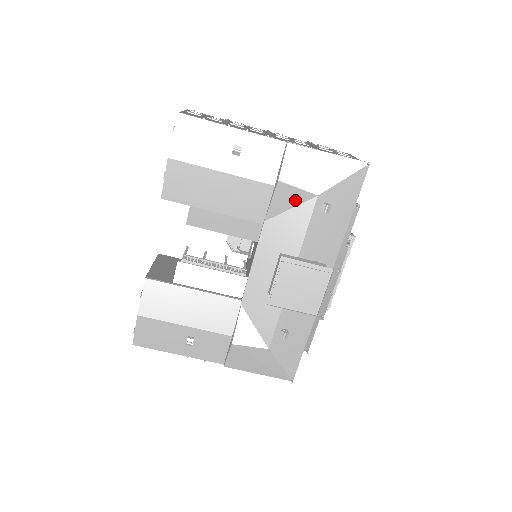
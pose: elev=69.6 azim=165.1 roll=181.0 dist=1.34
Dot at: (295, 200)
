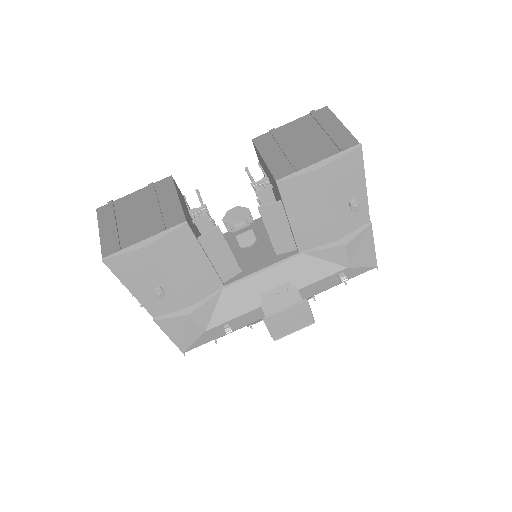
Dot at: (336, 259)
